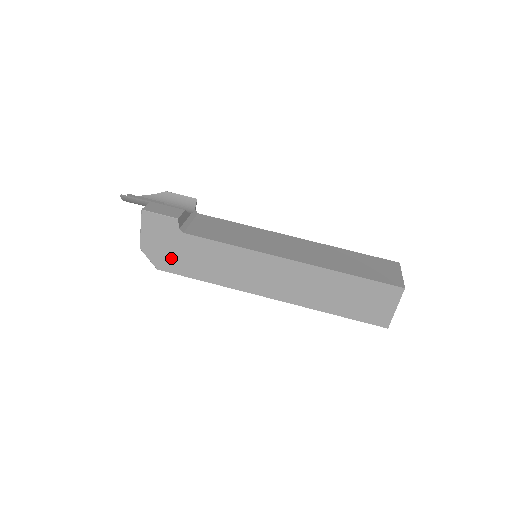
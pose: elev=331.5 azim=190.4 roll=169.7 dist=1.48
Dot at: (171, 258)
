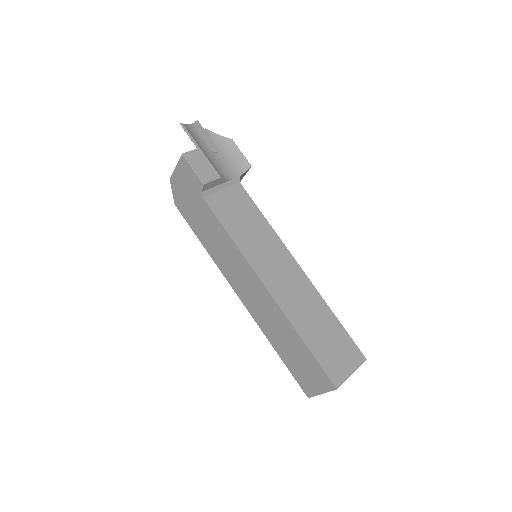
Dot at: (187, 206)
